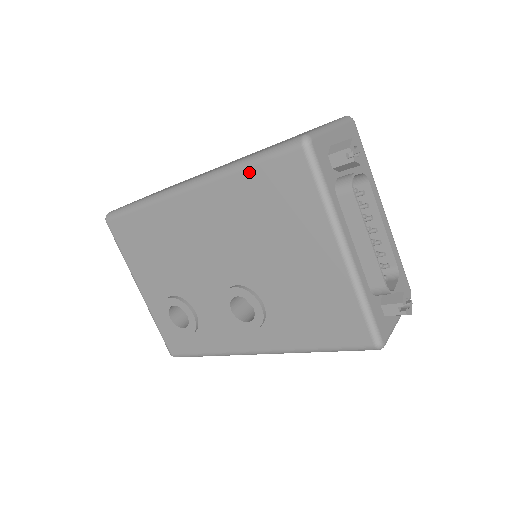
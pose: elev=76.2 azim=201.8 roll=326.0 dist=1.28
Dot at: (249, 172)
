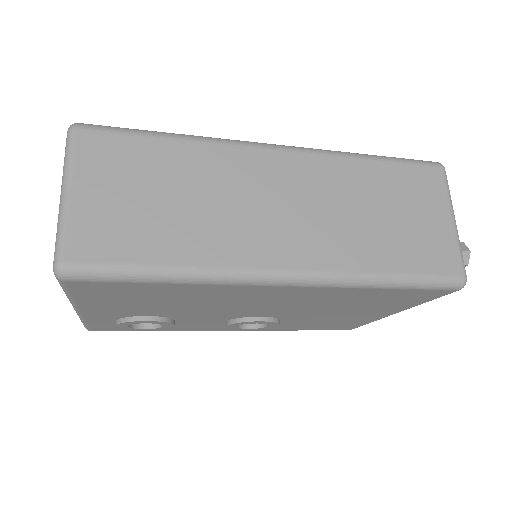
Dot at: (388, 290)
